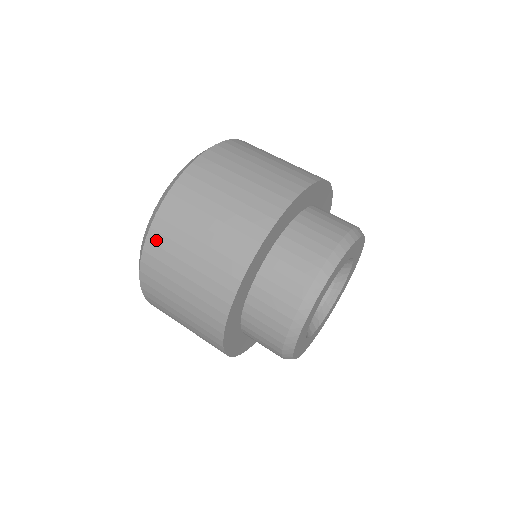
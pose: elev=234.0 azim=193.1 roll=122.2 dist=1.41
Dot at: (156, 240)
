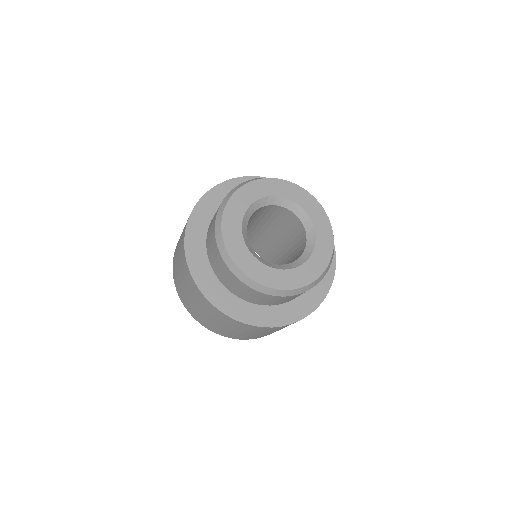
Dot at: occluded
